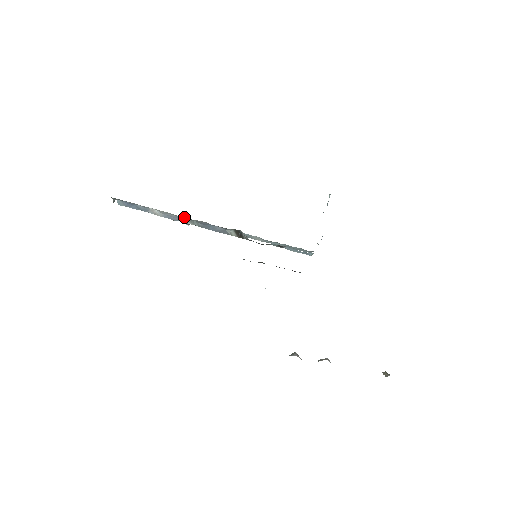
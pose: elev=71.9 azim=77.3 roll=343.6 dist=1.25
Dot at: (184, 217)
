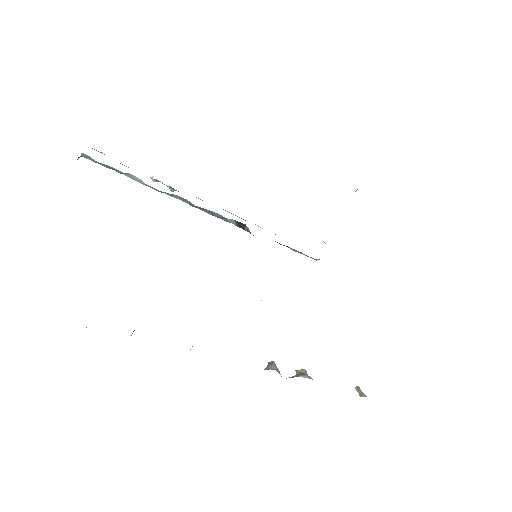
Dot at: occluded
